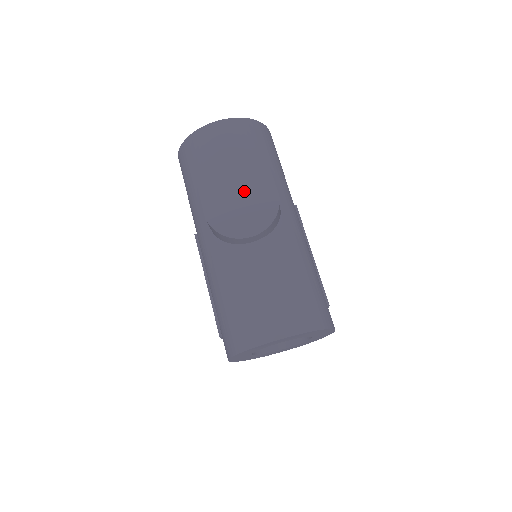
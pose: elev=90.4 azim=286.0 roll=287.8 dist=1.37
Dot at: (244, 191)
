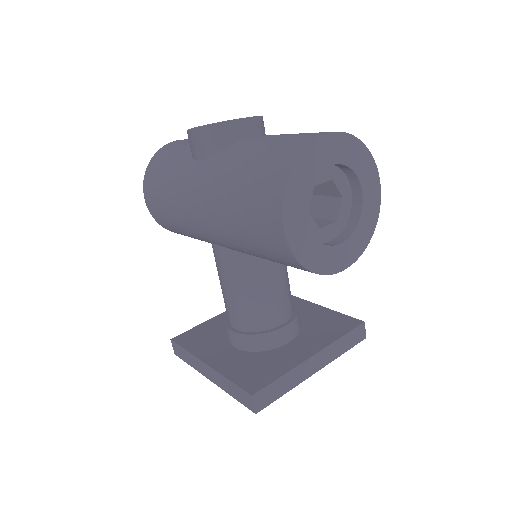
Dot at: (224, 122)
